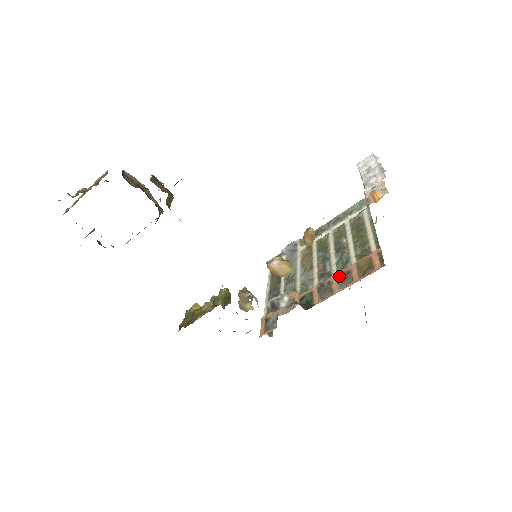
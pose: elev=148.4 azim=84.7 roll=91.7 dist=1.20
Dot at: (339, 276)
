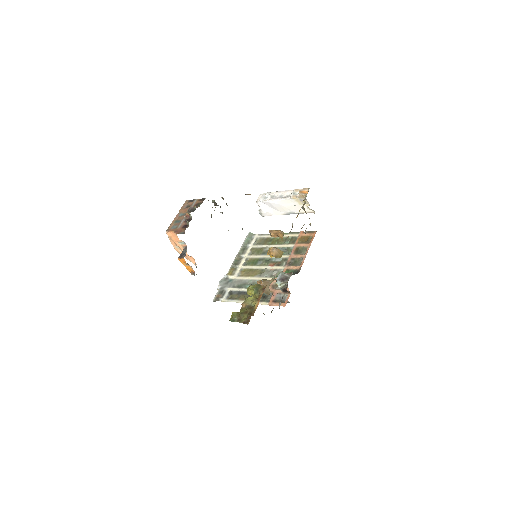
Dot at: (294, 253)
